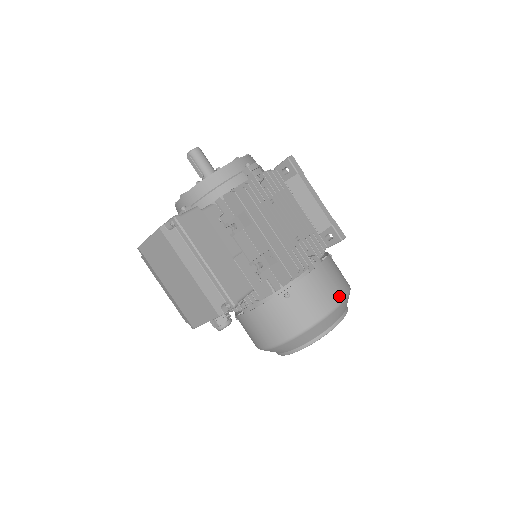
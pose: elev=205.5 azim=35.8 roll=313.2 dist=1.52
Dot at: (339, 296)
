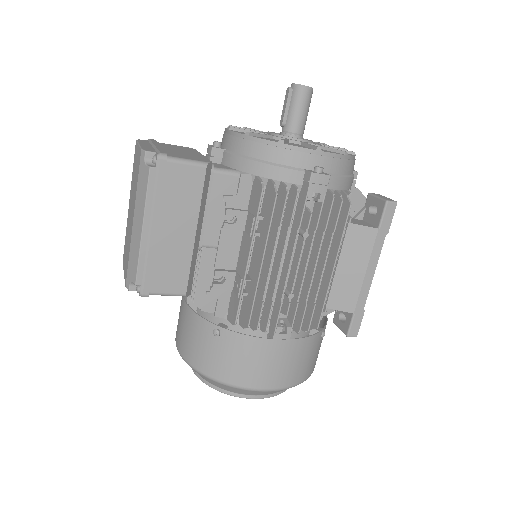
Dot at: (270, 383)
